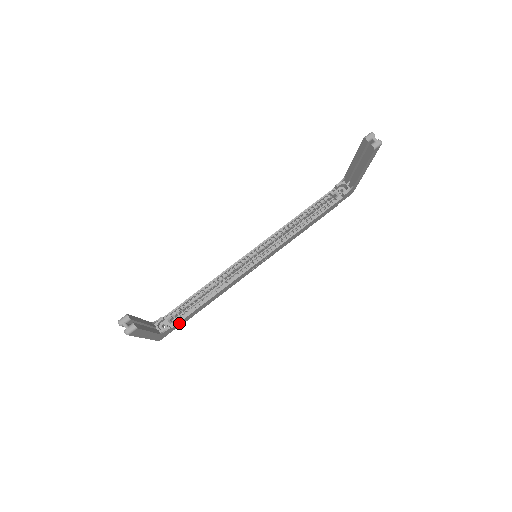
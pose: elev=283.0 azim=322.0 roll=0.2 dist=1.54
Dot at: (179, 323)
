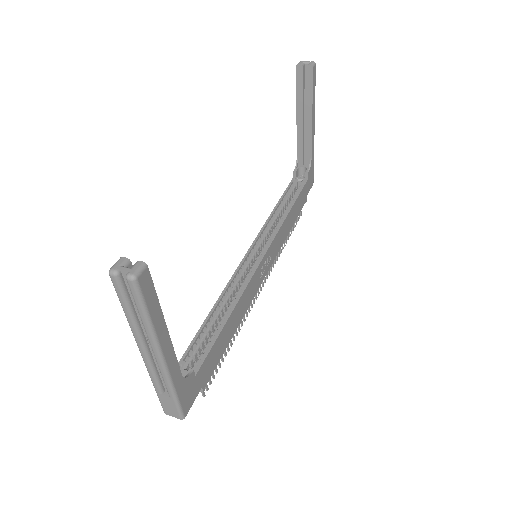
Dot at: (202, 369)
